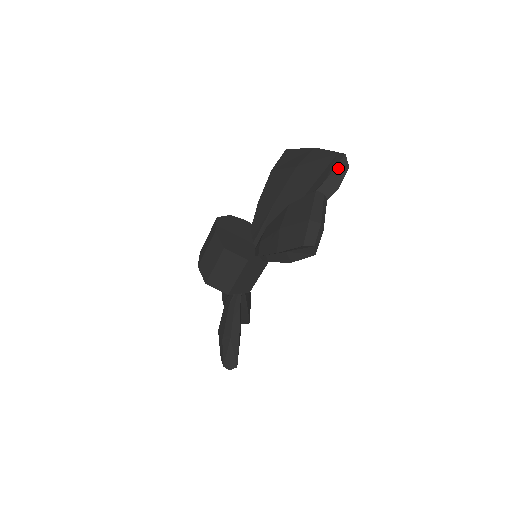
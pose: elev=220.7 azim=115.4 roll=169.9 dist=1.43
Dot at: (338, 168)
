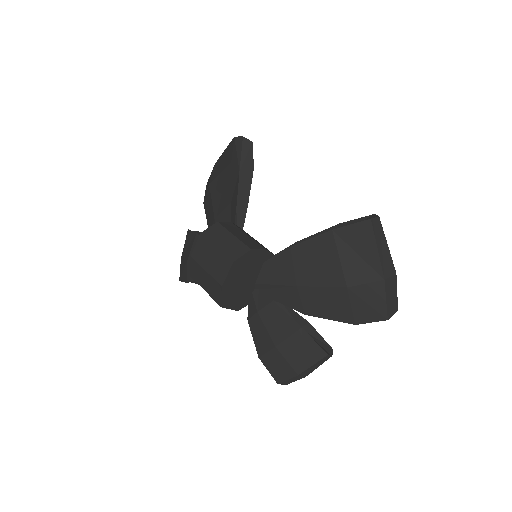
Dot at: occluded
